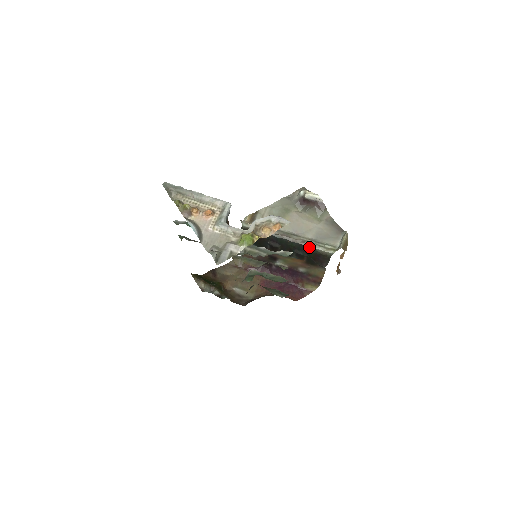
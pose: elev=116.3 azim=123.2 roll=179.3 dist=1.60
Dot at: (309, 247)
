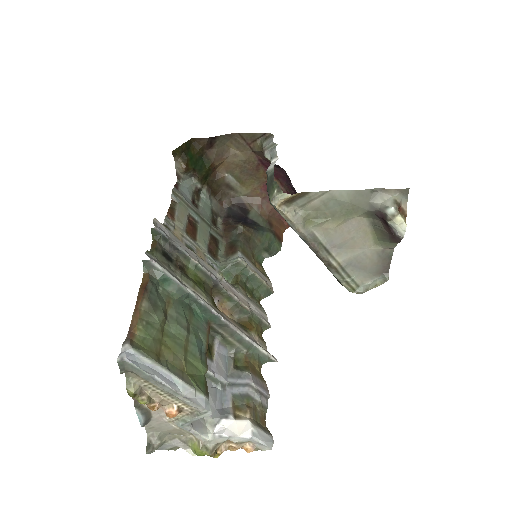
Dot at: (330, 271)
